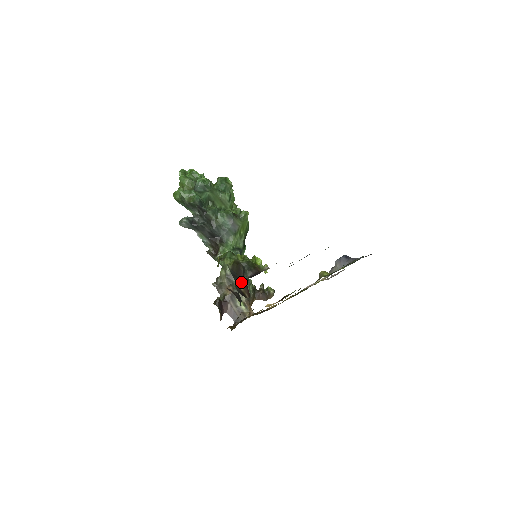
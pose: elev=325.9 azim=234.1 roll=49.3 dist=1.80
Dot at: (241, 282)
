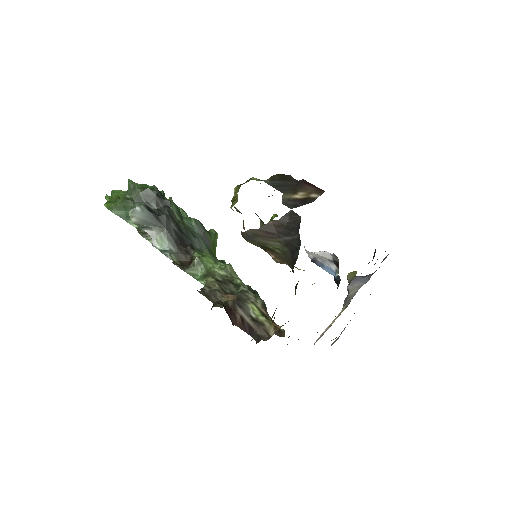
Dot at: (295, 187)
